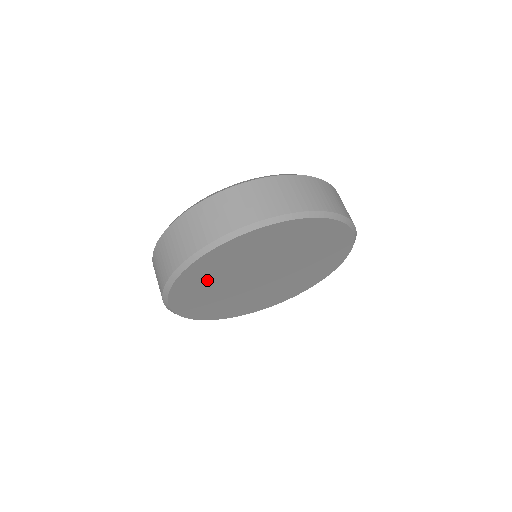
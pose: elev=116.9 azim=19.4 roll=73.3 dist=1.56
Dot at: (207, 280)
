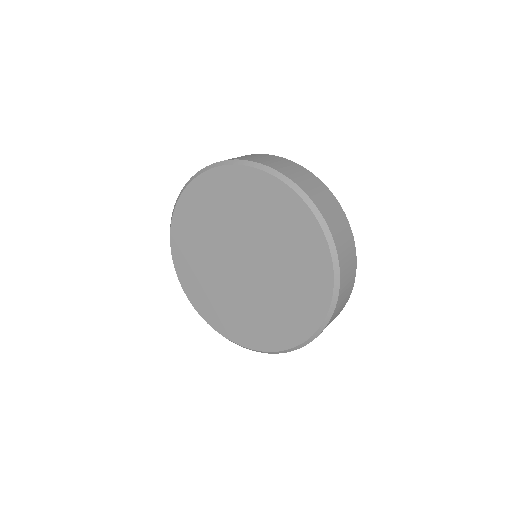
Dot at: (200, 276)
